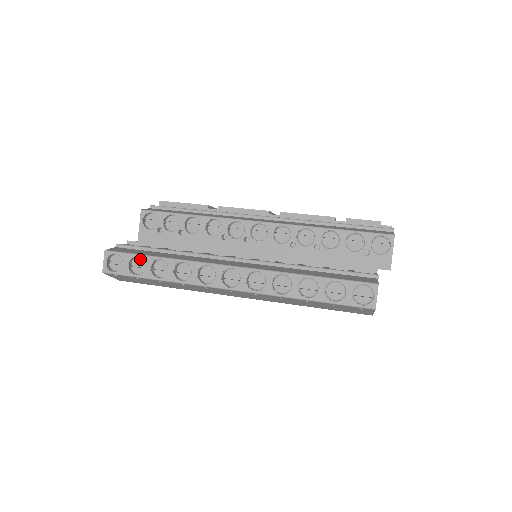
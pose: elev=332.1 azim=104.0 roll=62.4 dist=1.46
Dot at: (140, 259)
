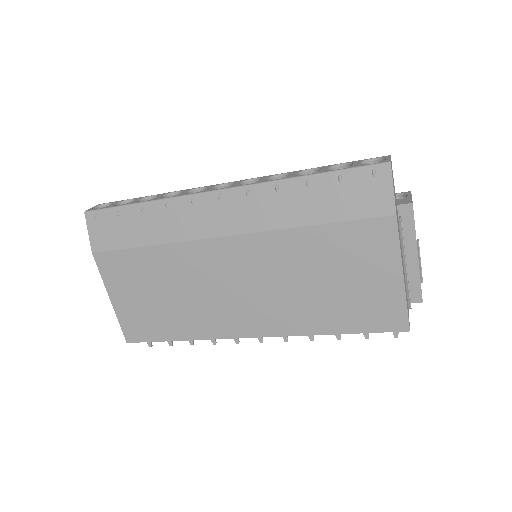
Dot at: occluded
